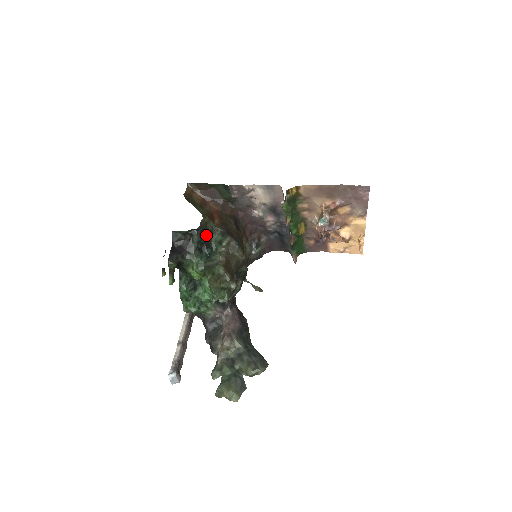
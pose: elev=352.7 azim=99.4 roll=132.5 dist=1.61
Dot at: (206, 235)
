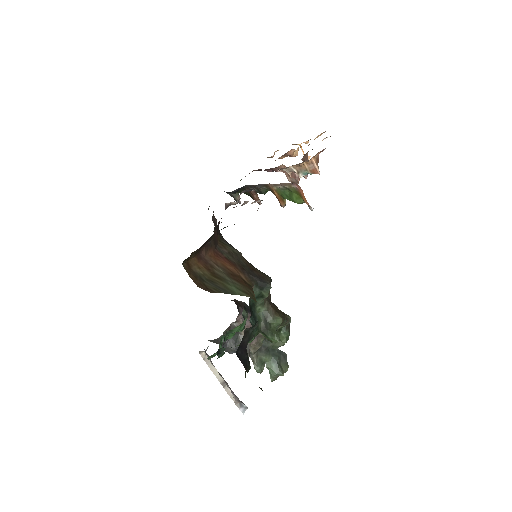
Dot at: occluded
